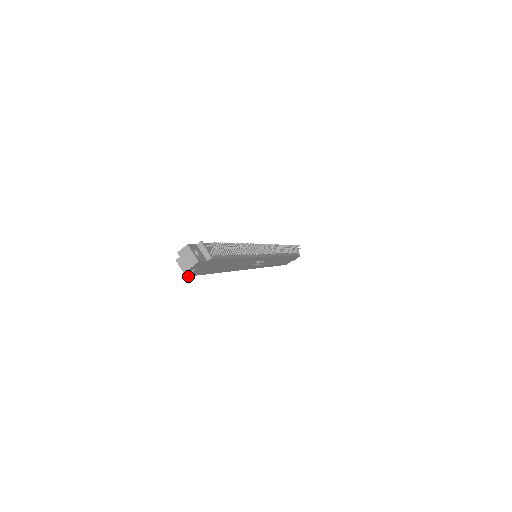
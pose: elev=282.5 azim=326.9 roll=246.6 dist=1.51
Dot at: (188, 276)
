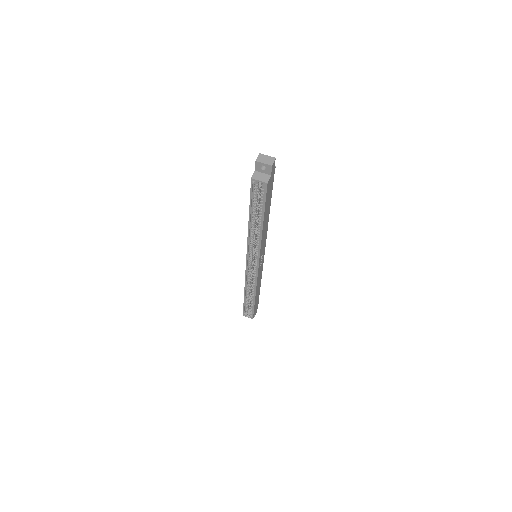
Dot at: (267, 186)
